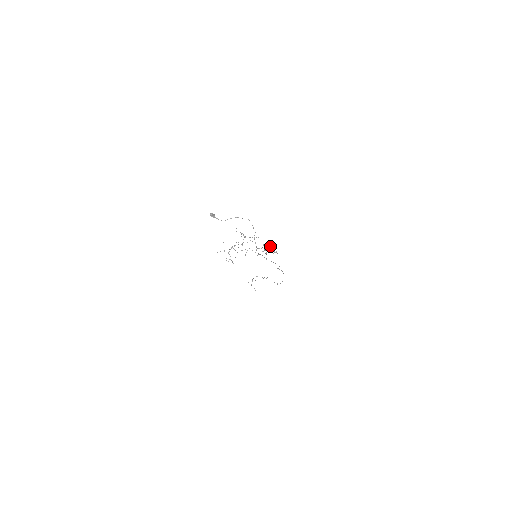
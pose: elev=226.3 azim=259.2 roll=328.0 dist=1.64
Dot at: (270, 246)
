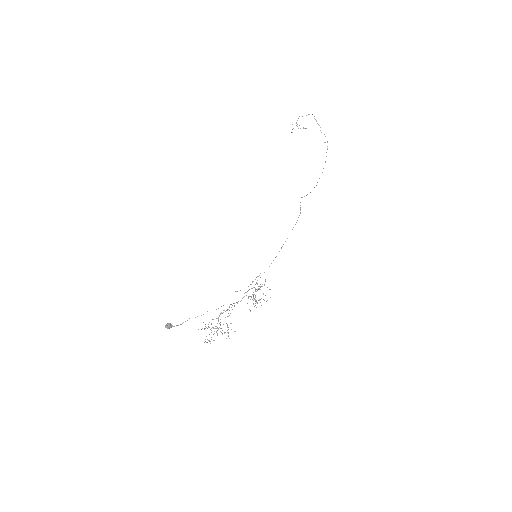
Dot at: (255, 300)
